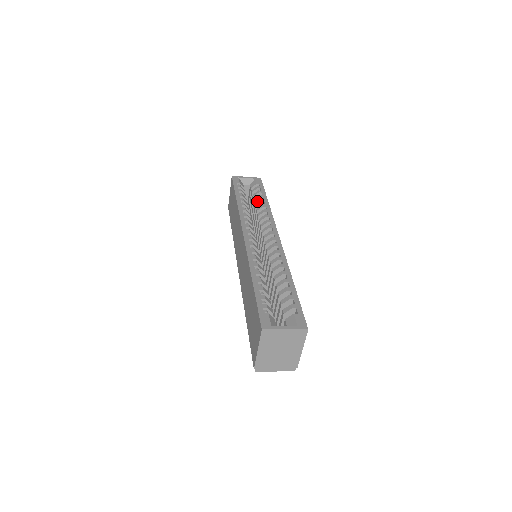
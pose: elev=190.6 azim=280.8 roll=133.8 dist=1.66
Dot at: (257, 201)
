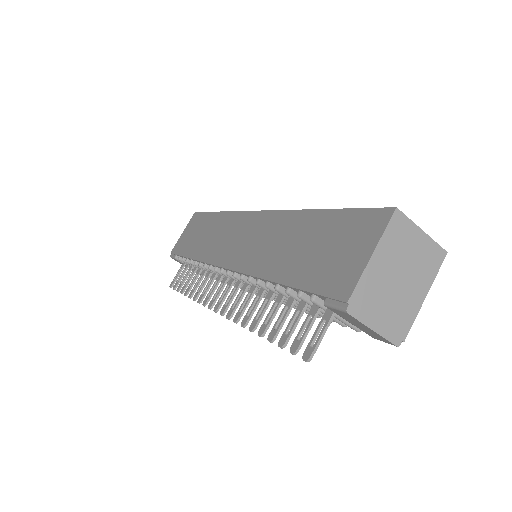
Dot at: occluded
